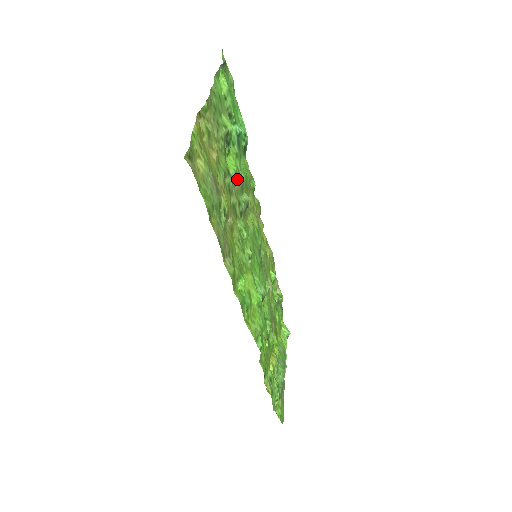
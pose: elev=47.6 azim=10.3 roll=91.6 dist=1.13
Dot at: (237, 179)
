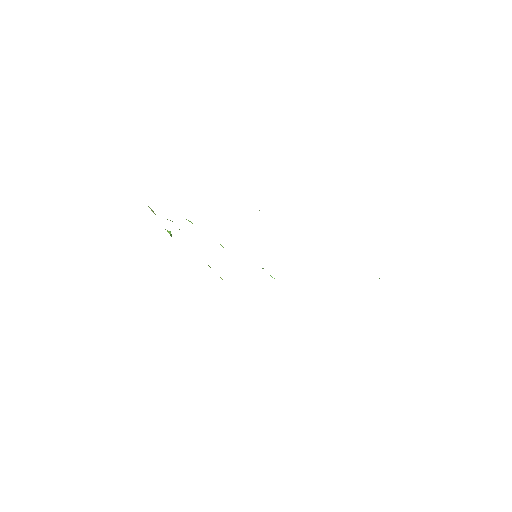
Dot at: occluded
